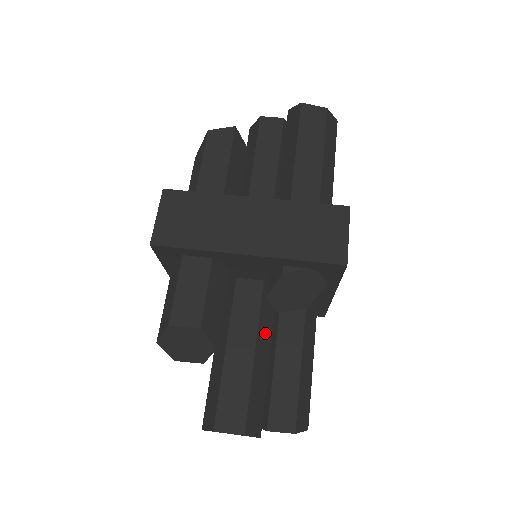
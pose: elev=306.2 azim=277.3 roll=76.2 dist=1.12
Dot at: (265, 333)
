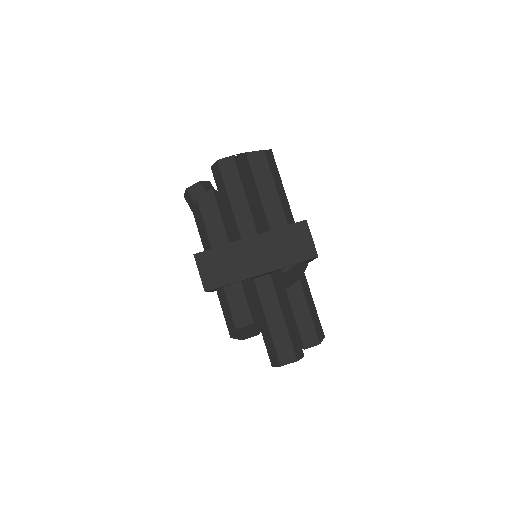
Dot at: (283, 302)
